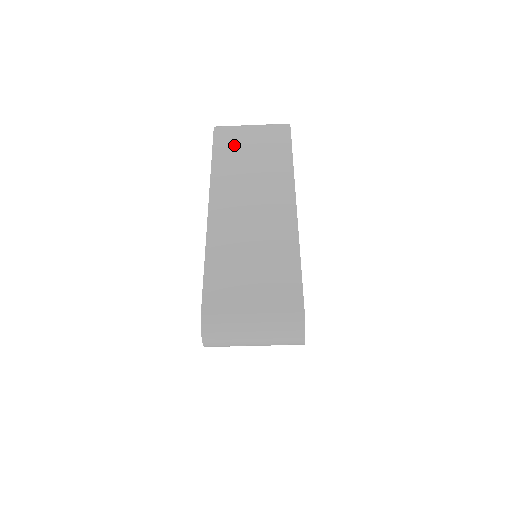
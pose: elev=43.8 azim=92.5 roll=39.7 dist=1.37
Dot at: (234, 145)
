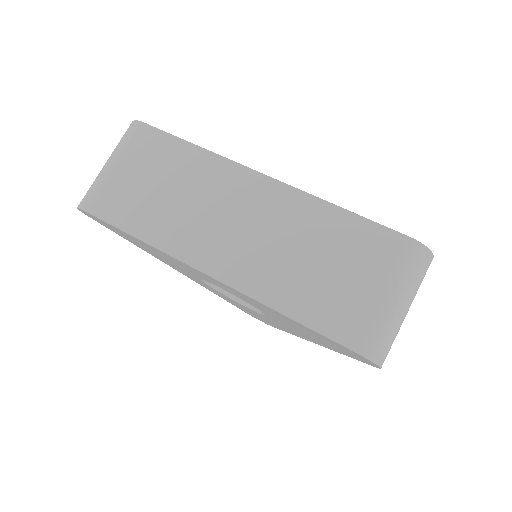
Dot at: occluded
